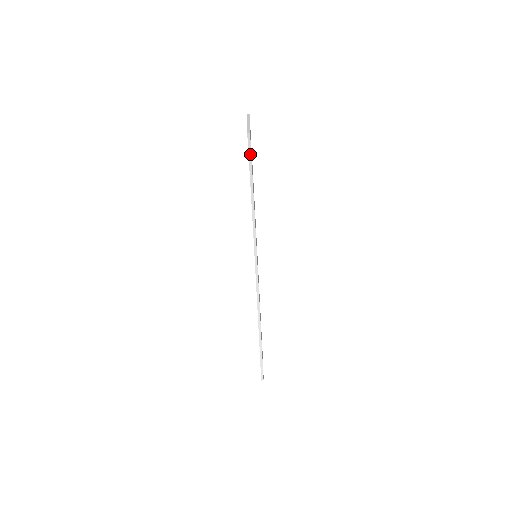
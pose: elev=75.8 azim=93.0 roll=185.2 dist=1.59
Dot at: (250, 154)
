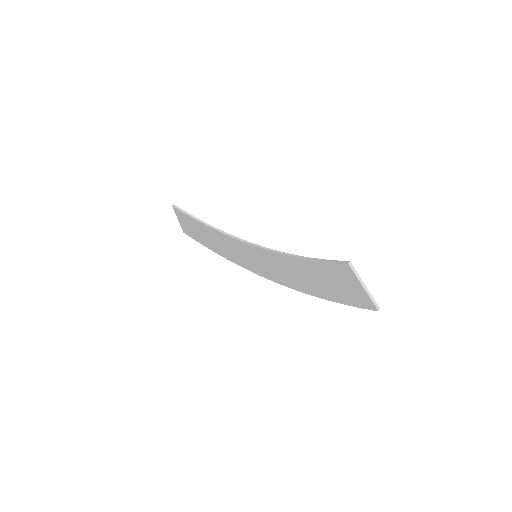
Dot at: (184, 211)
